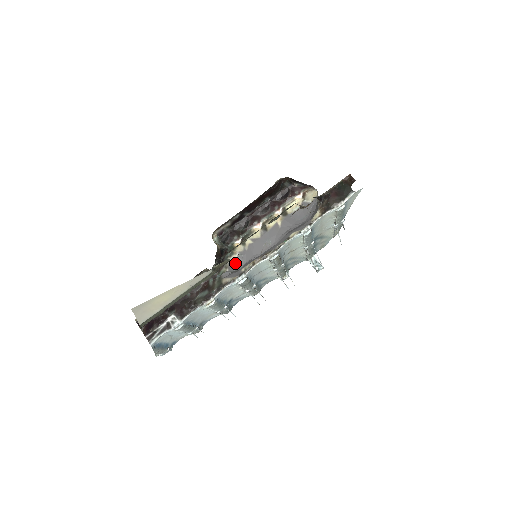
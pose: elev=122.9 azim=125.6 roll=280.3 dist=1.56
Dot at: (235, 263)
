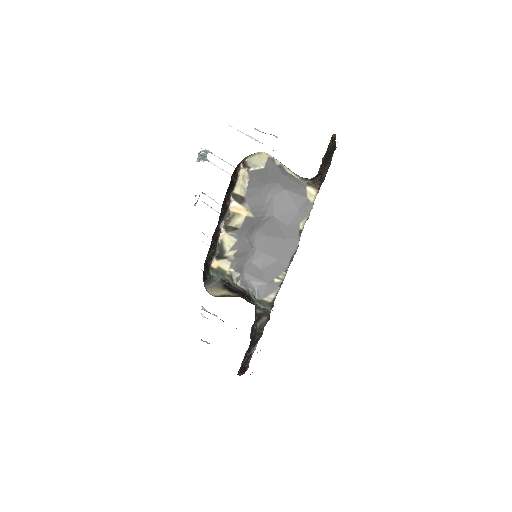
Dot at: (239, 277)
